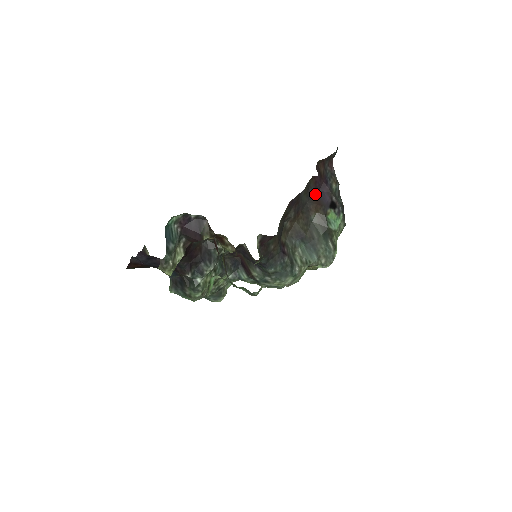
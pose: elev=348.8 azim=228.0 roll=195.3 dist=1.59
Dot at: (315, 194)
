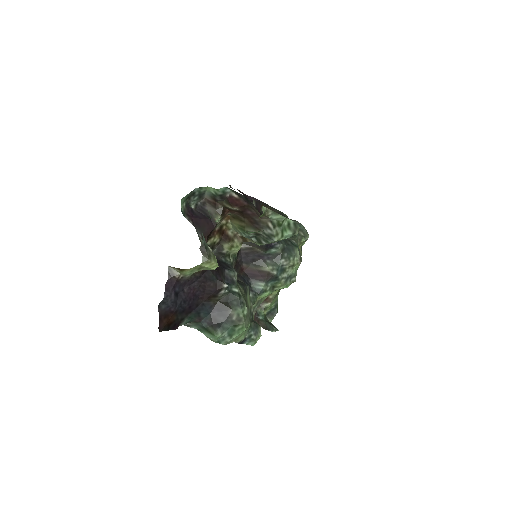
Dot at: occluded
